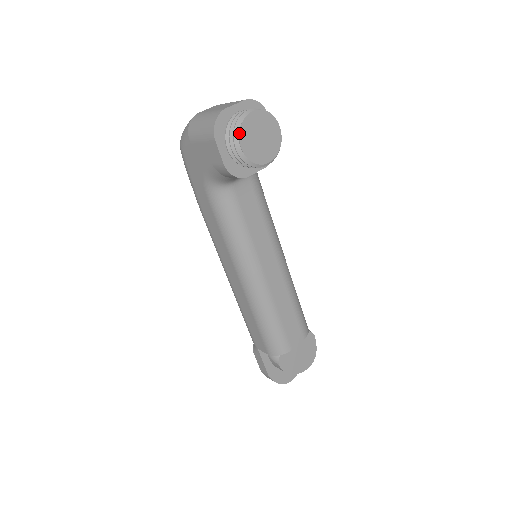
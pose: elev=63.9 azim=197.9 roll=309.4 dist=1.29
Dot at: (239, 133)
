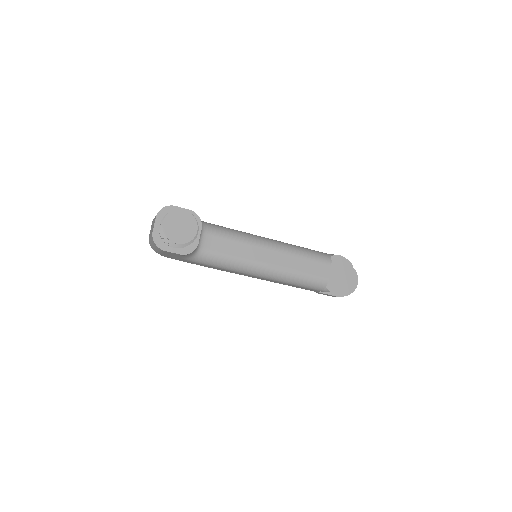
Dot at: (168, 239)
